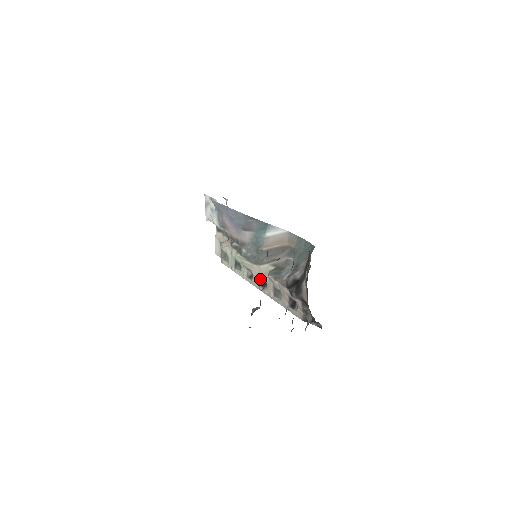
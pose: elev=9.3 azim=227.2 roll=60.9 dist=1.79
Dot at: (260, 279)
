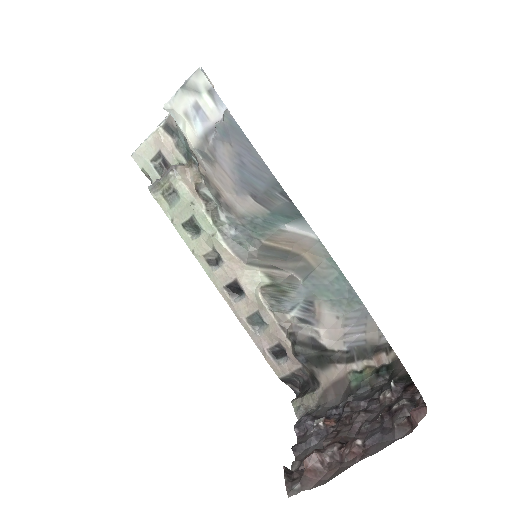
Dot at: (233, 282)
